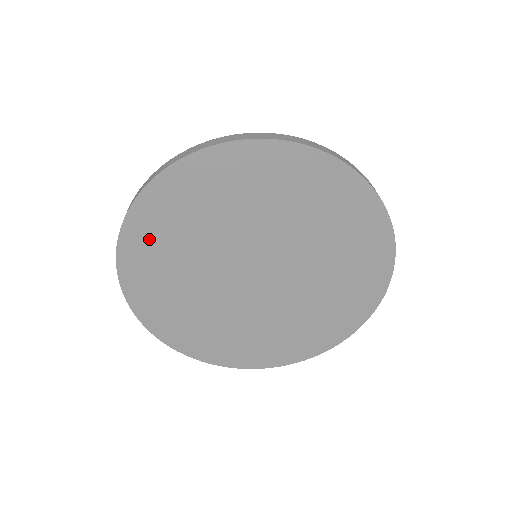
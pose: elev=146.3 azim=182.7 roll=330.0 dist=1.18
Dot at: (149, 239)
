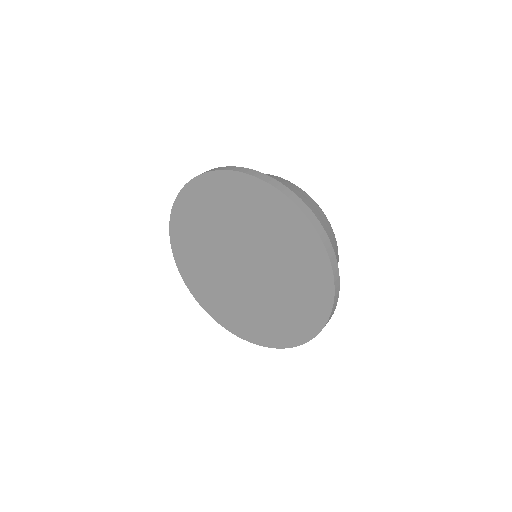
Dot at: (216, 191)
